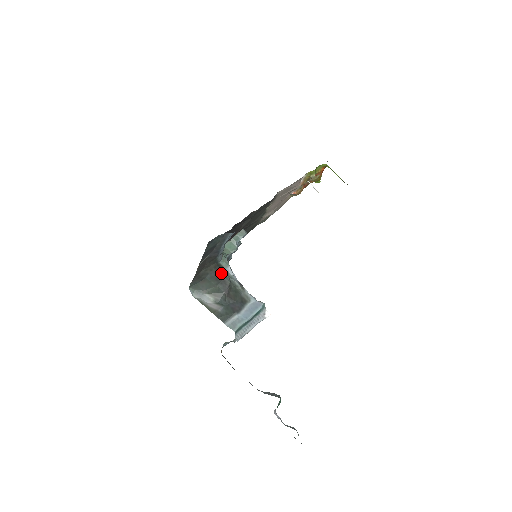
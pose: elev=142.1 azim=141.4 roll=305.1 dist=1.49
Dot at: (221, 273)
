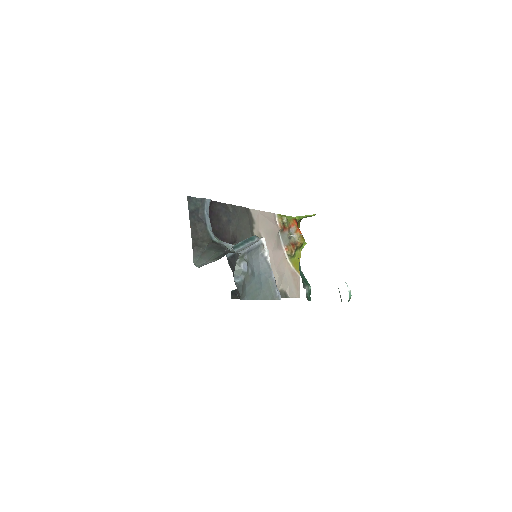
Dot at: (217, 244)
